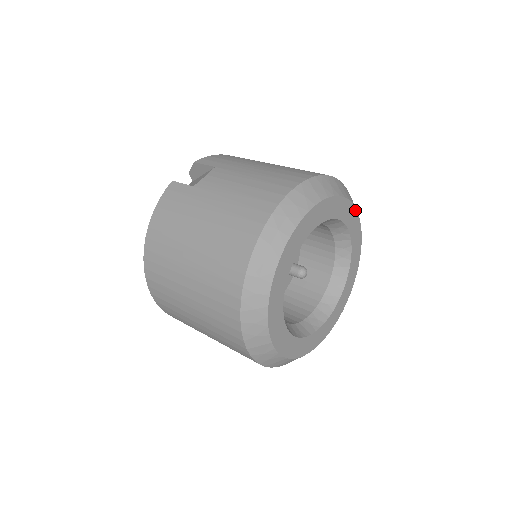
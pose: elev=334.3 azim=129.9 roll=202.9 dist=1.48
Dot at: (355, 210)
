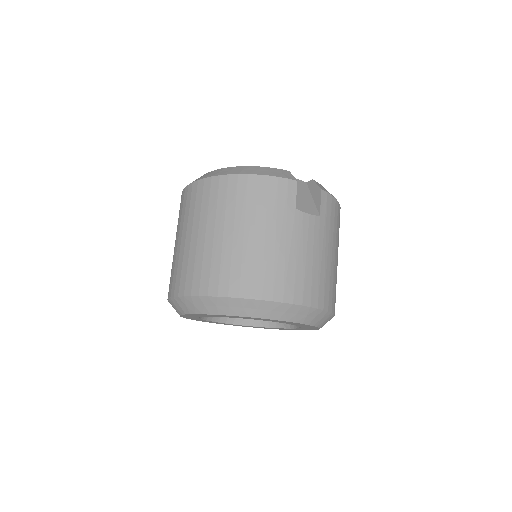
Dot at: occluded
